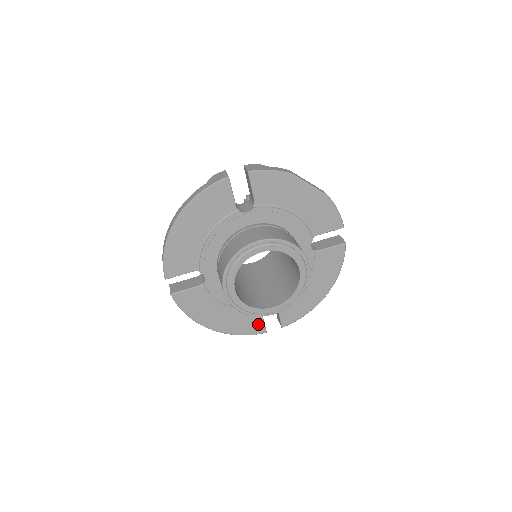
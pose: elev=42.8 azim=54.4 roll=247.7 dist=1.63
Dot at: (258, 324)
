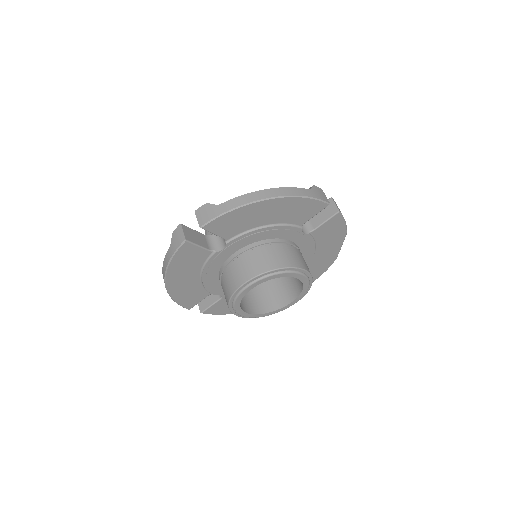
Dot at: (195, 301)
